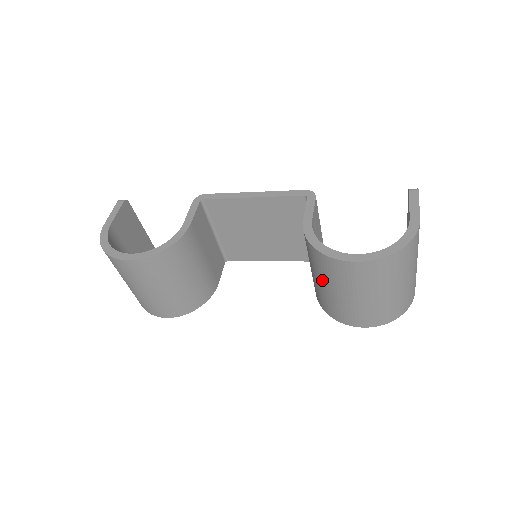
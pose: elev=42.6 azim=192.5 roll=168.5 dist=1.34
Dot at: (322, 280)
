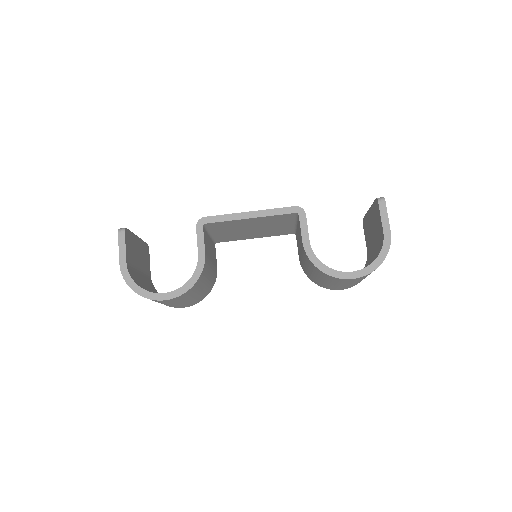
Dot at: (318, 277)
